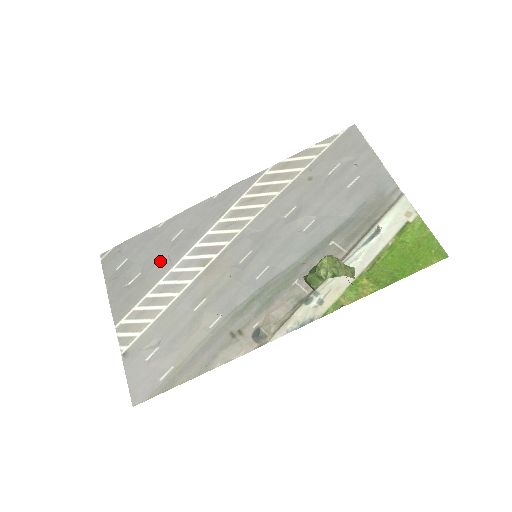
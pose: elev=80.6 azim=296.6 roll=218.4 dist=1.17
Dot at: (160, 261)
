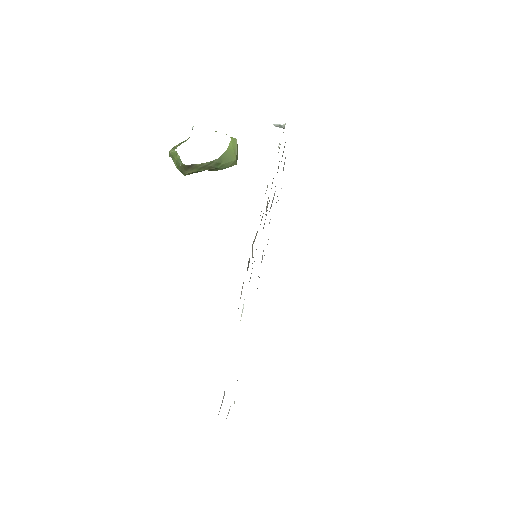
Dot at: occluded
